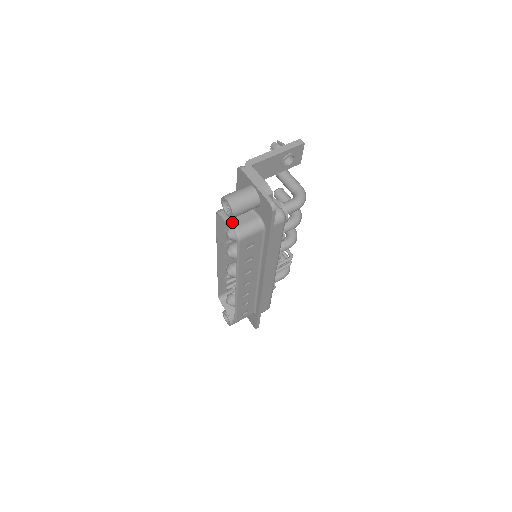
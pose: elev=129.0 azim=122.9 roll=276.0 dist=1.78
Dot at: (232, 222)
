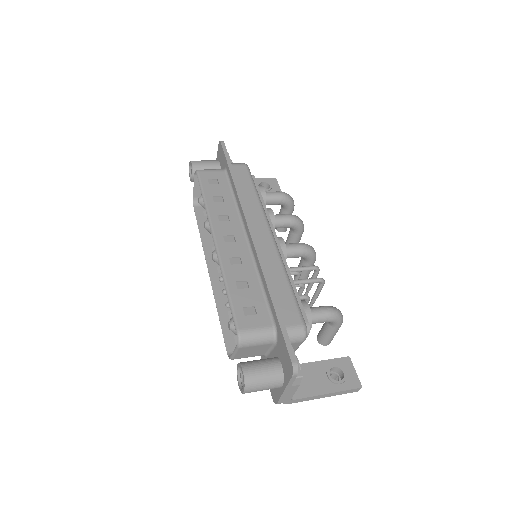
Dot at: (197, 181)
